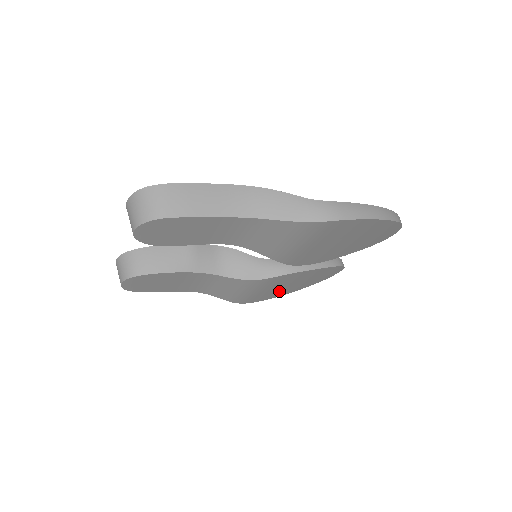
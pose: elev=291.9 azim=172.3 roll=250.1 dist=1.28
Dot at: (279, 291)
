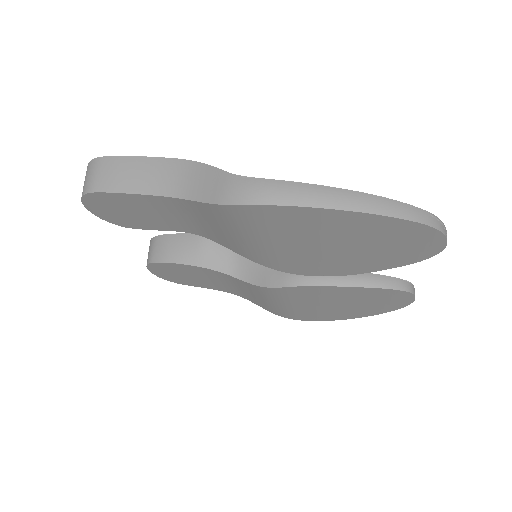
Dot at: (327, 311)
